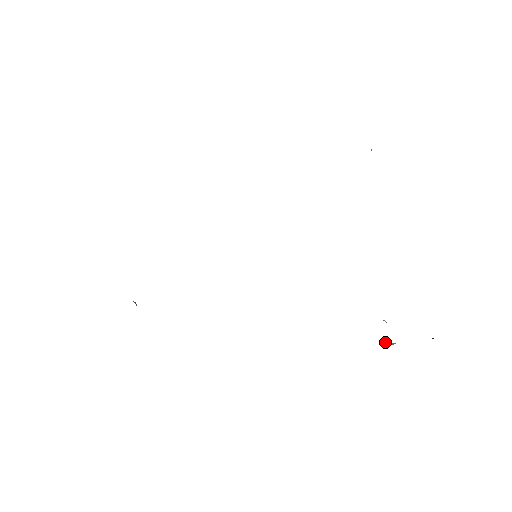
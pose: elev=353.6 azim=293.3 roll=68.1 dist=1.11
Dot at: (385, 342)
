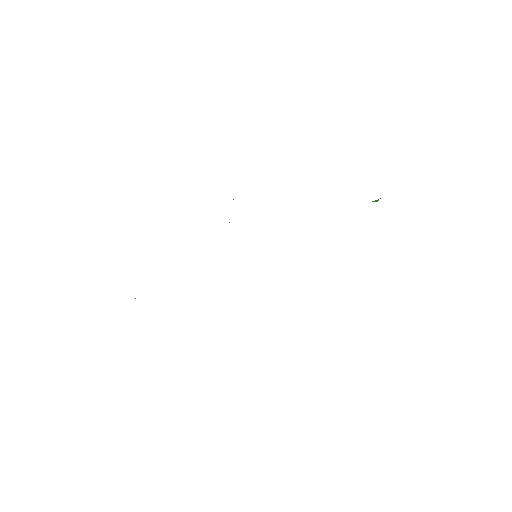
Dot at: occluded
